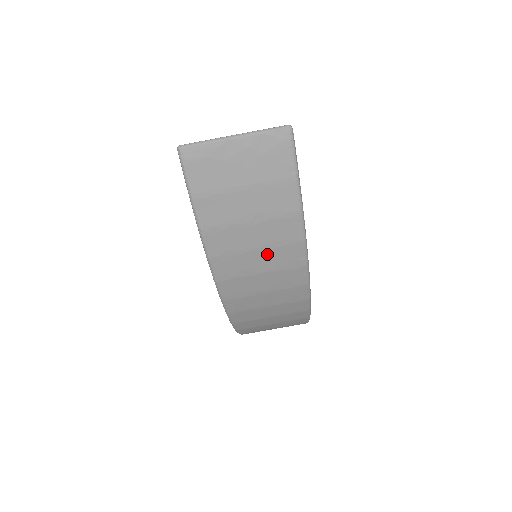
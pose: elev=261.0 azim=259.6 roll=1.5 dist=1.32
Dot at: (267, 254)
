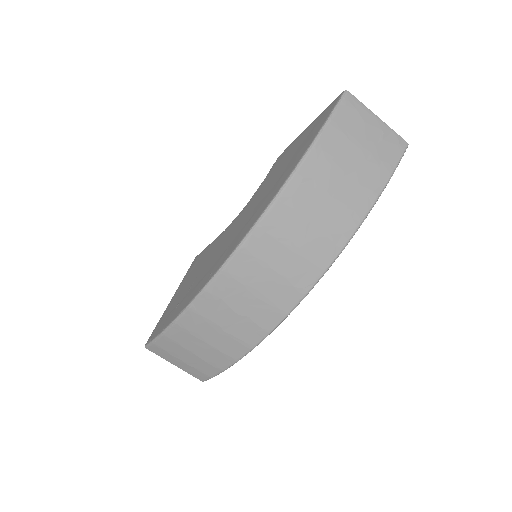
Dot at: (331, 209)
